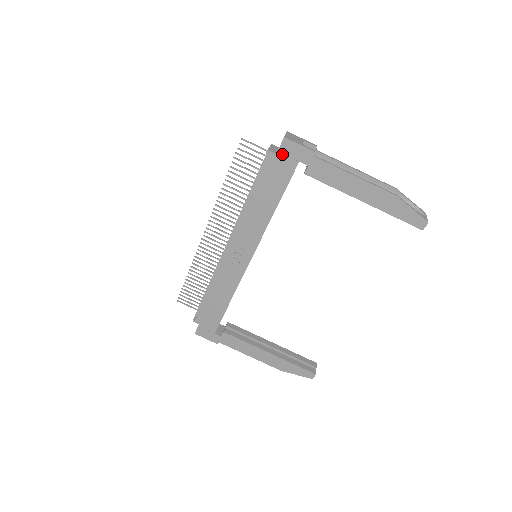
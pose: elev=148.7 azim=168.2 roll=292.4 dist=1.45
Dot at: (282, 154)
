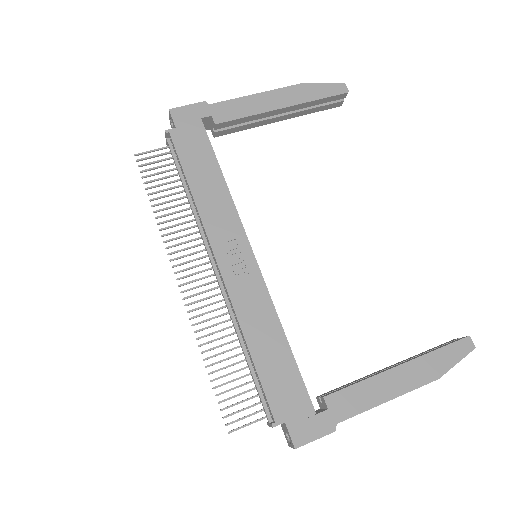
Dot at: (180, 124)
